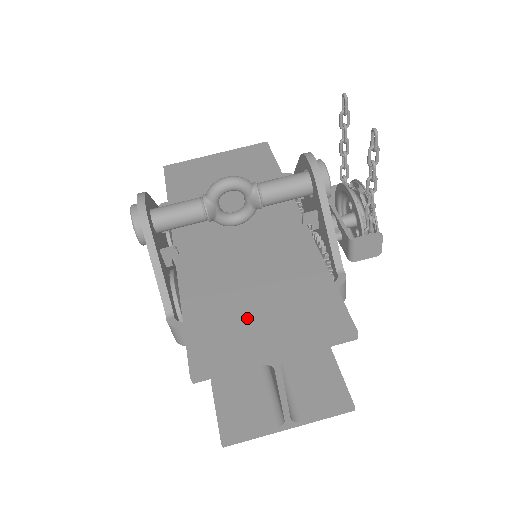
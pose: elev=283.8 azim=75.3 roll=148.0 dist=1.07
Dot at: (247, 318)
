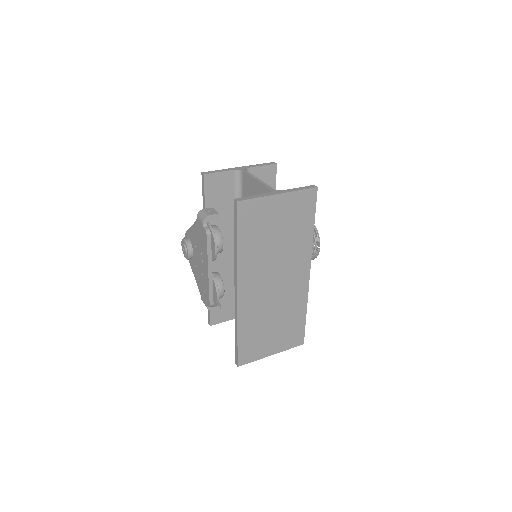
Dot at: occluded
